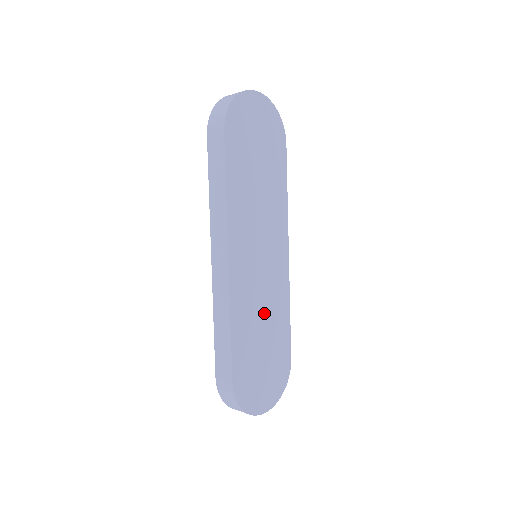
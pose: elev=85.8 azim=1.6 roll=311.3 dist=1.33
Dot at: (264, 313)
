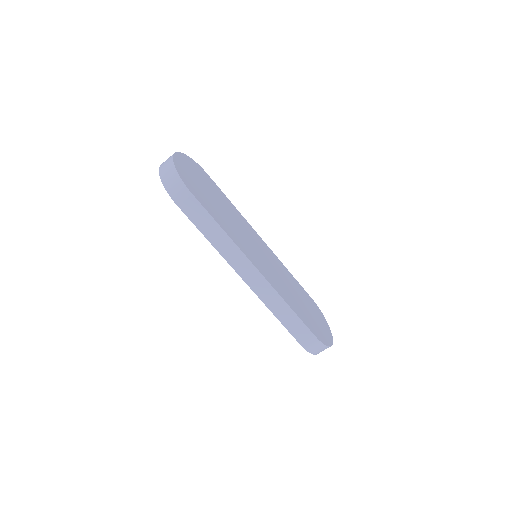
Dot at: (287, 285)
